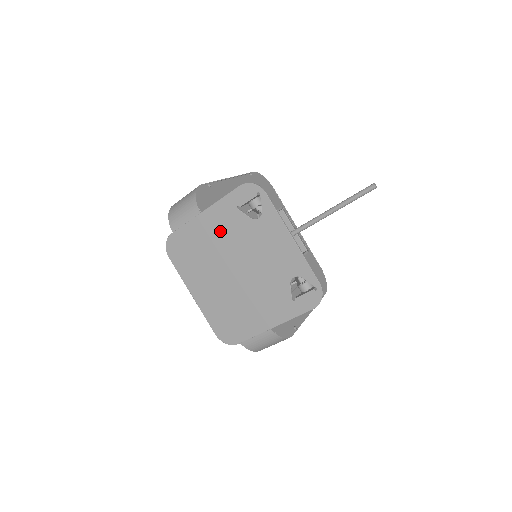
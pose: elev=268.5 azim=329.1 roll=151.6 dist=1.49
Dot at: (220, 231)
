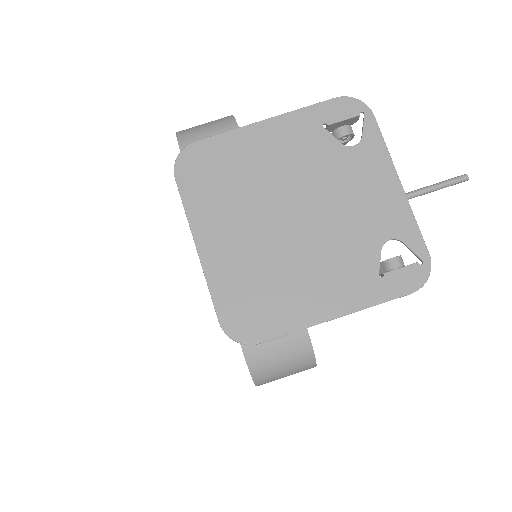
Dot at: (285, 152)
